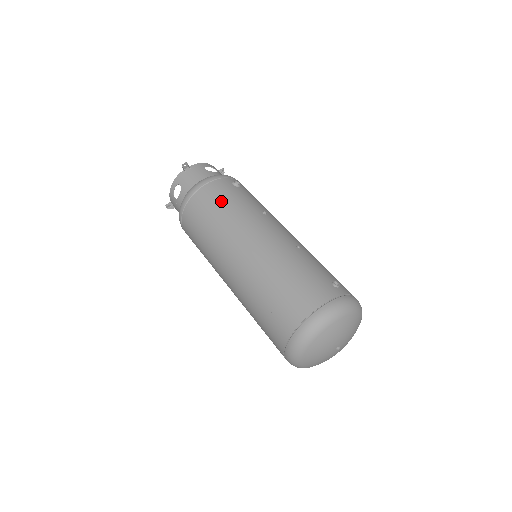
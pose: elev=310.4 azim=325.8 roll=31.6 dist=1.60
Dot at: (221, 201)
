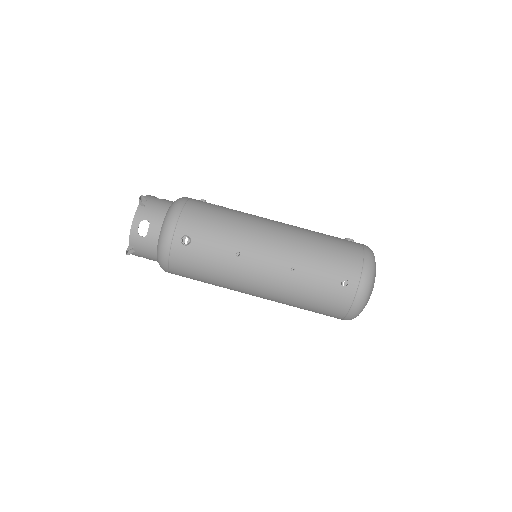
Dot at: (199, 272)
